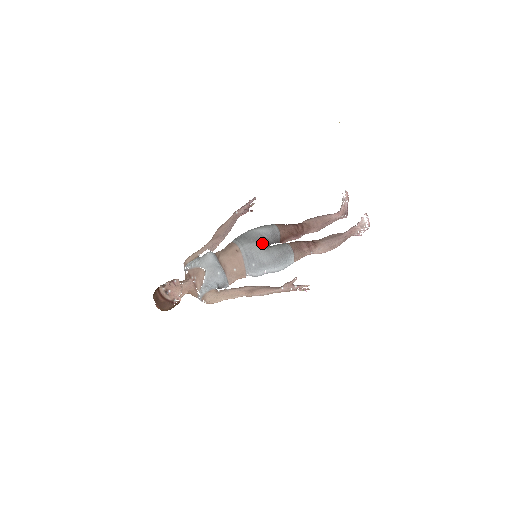
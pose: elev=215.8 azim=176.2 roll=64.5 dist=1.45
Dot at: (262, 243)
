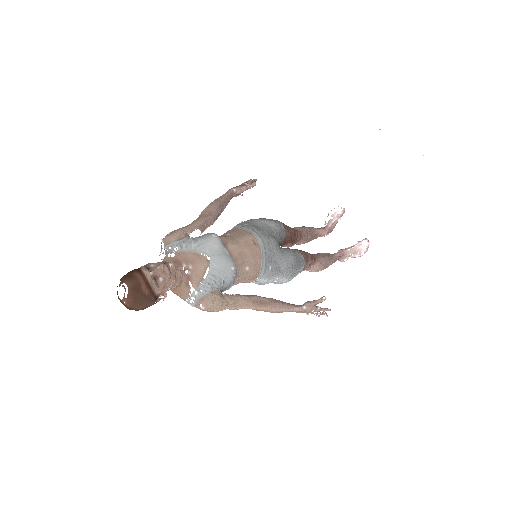
Dot at: (277, 241)
